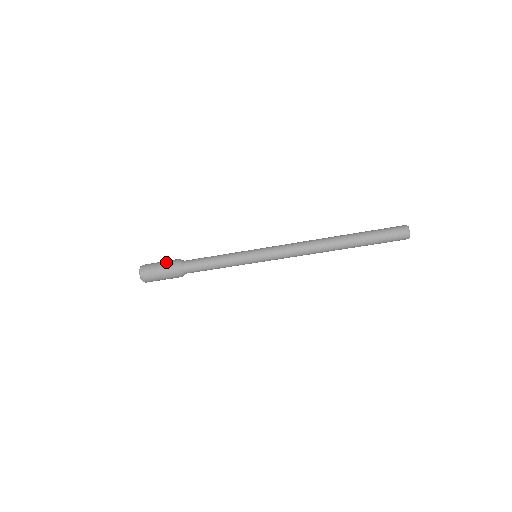
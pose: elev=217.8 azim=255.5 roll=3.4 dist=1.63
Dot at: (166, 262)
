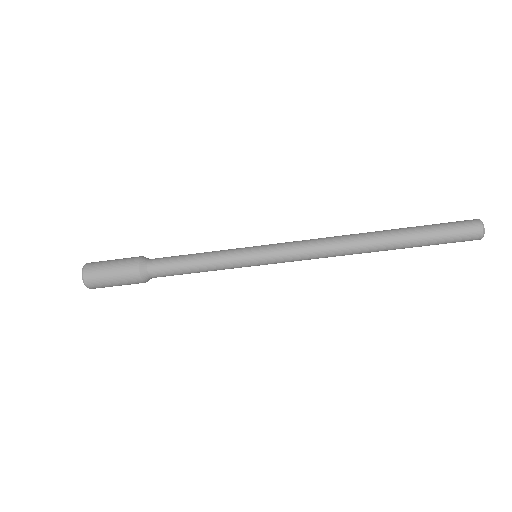
Dot at: occluded
